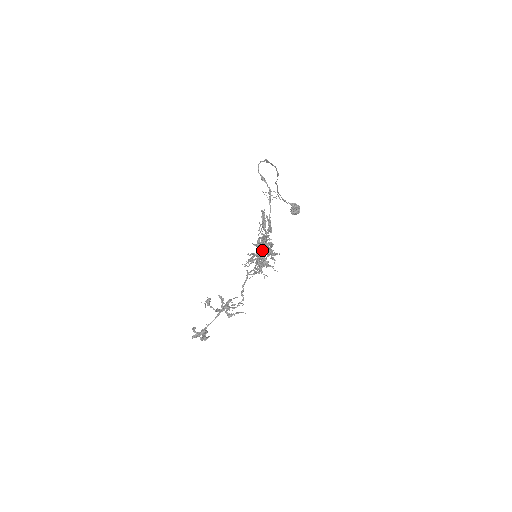
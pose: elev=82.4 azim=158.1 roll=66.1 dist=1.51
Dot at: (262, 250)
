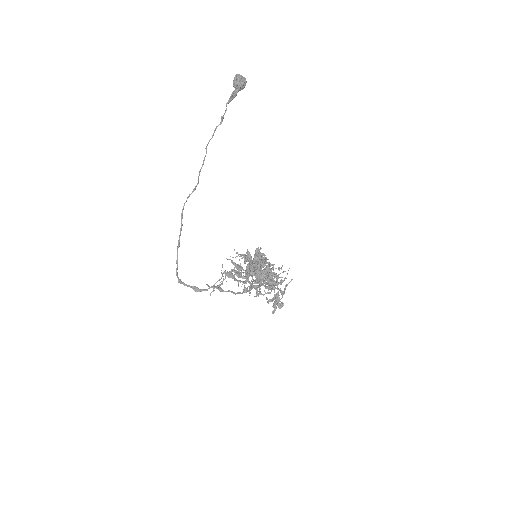
Dot at: occluded
